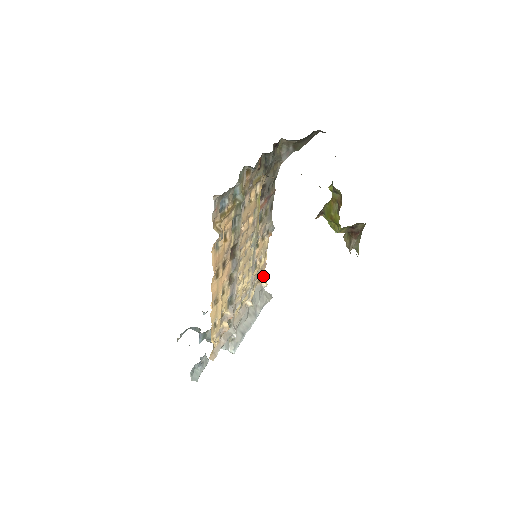
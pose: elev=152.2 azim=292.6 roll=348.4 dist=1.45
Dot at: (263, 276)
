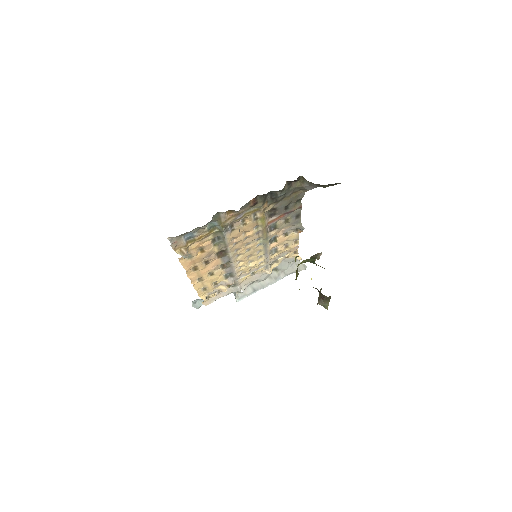
Dot at: (296, 253)
